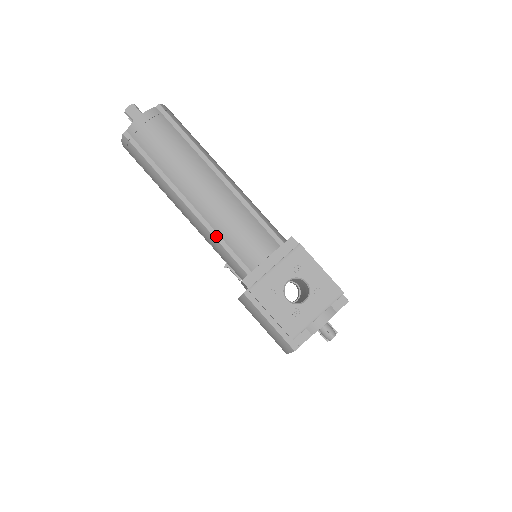
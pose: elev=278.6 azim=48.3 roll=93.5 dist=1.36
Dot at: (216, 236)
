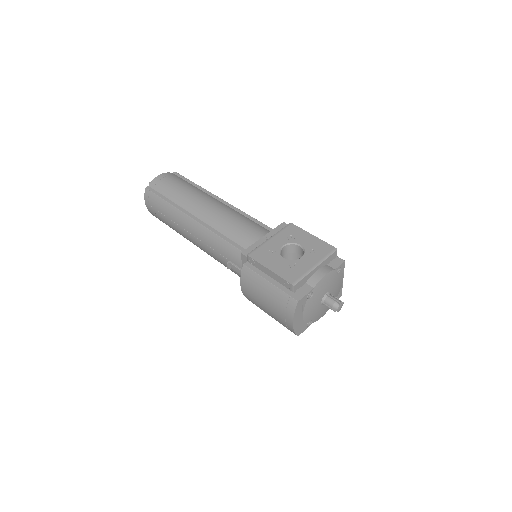
Dot at: (218, 234)
